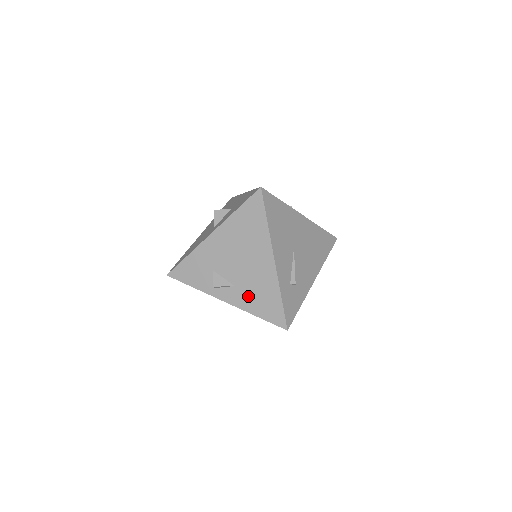
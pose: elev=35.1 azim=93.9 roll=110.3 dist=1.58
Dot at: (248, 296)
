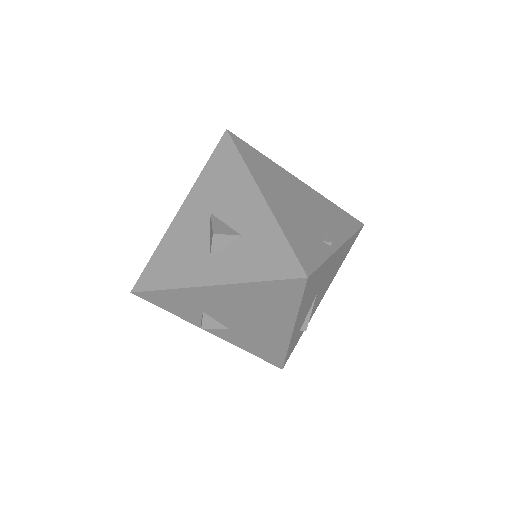
Dot at: (244, 340)
